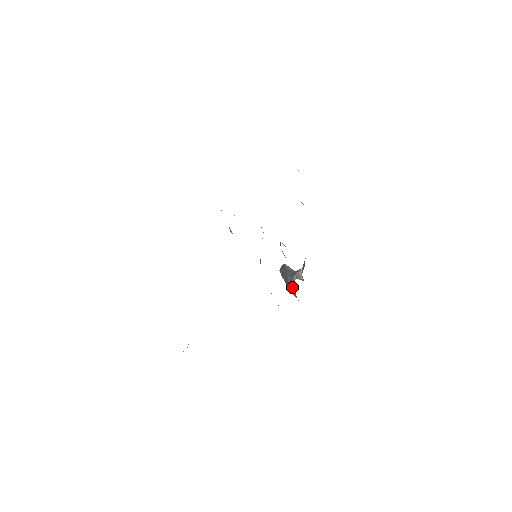
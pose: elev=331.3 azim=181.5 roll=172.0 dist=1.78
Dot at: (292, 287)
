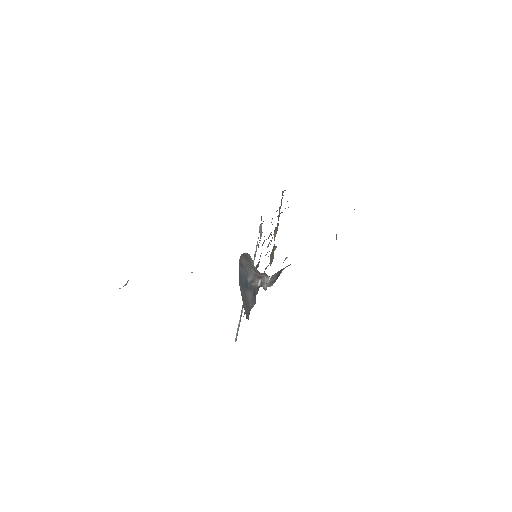
Dot at: (252, 291)
